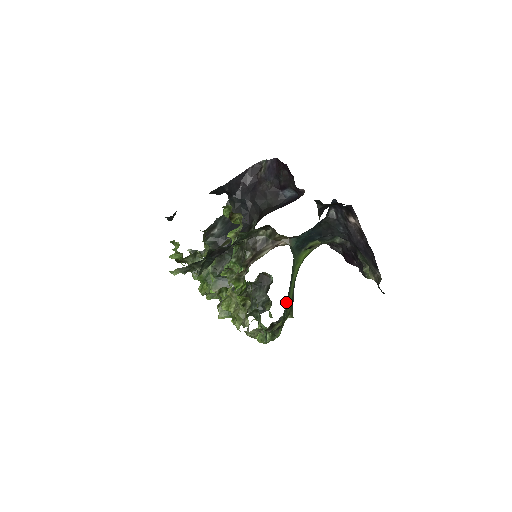
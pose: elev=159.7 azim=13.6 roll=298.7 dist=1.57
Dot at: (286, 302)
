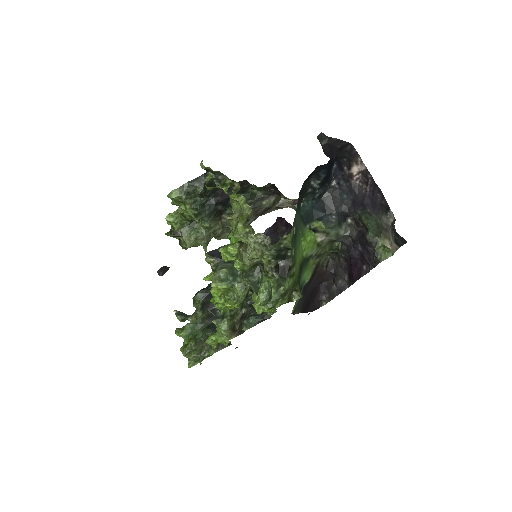
Dot at: (295, 217)
